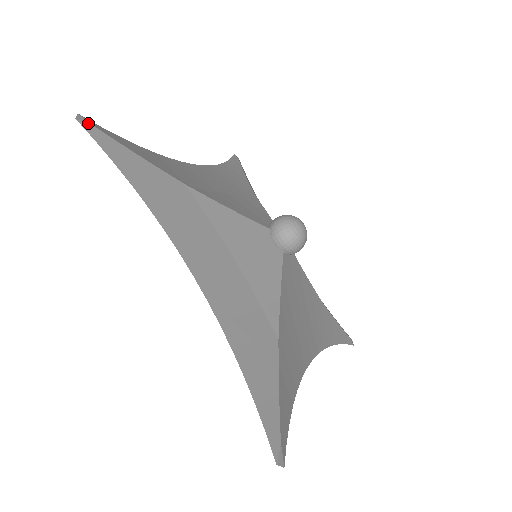
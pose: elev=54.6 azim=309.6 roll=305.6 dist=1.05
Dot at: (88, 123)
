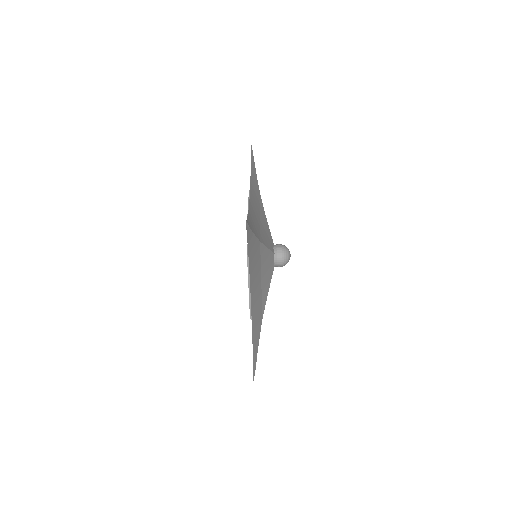
Dot at: (248, 226)
